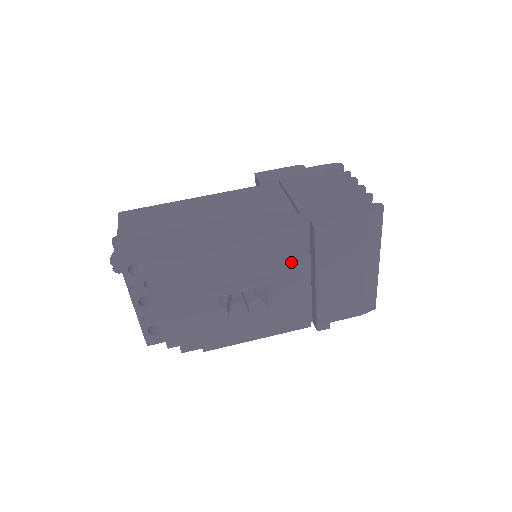
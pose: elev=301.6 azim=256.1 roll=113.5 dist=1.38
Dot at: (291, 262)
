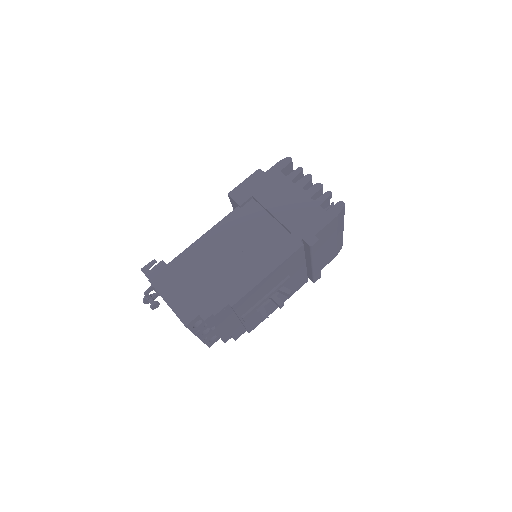
Dot at: (295, 265)
